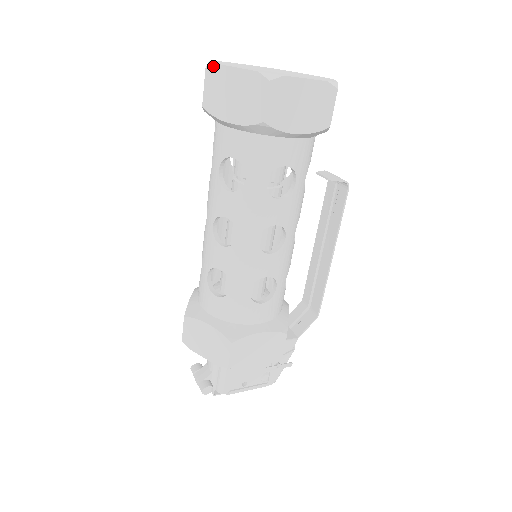
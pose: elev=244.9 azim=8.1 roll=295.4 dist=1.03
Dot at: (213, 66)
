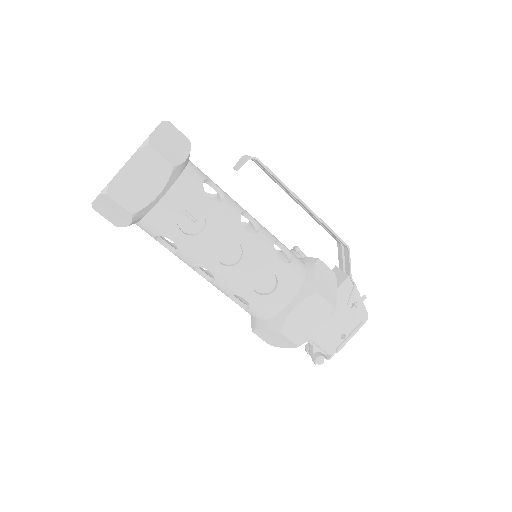
Dot at: (92, 206)
